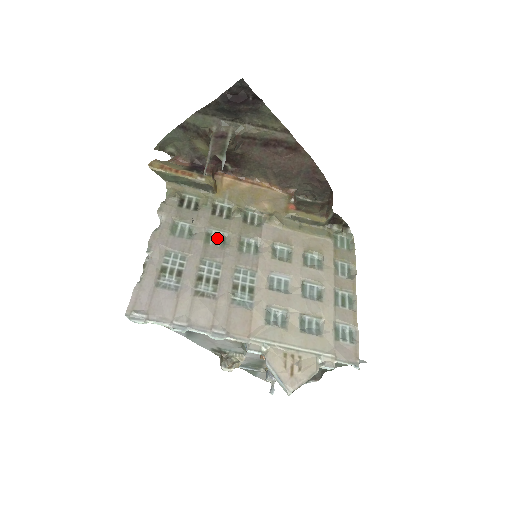
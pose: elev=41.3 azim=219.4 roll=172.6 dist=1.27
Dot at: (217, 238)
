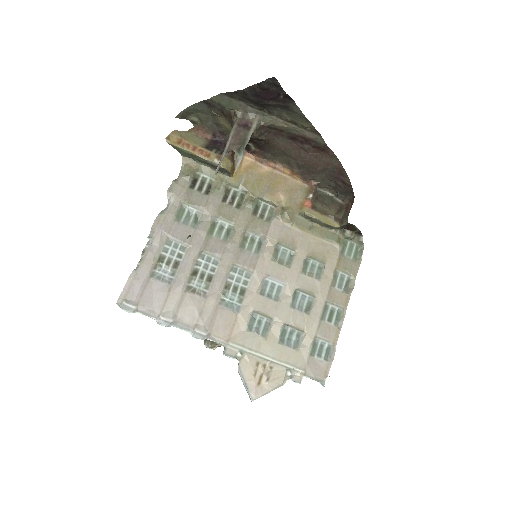
Dot at: (222, 229)
